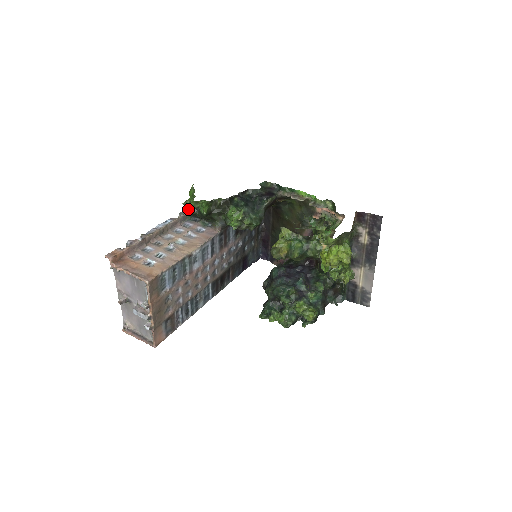
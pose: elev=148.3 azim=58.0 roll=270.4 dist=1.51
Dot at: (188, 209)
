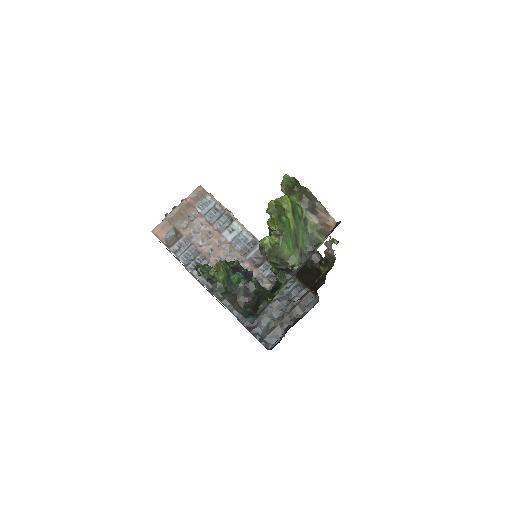
Dot at: occluded
